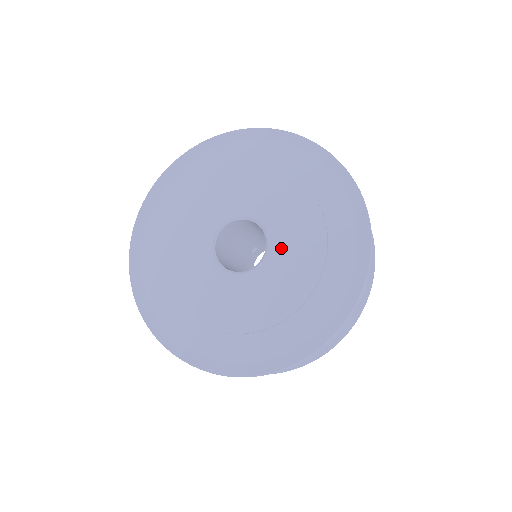
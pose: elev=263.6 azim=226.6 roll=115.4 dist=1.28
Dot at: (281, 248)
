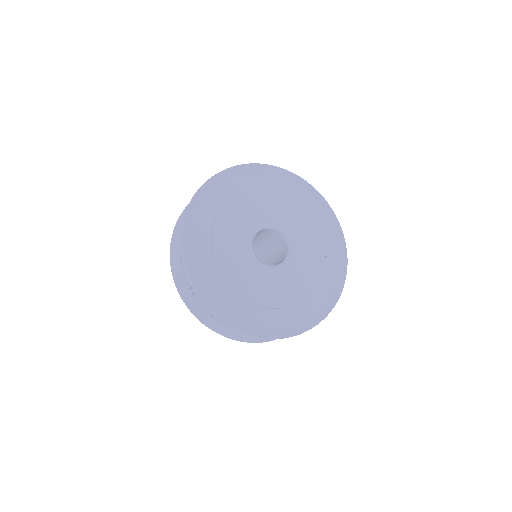
Dot at: (298, 243)
